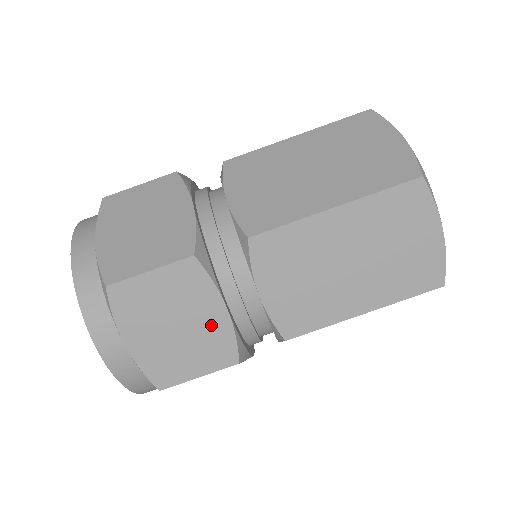
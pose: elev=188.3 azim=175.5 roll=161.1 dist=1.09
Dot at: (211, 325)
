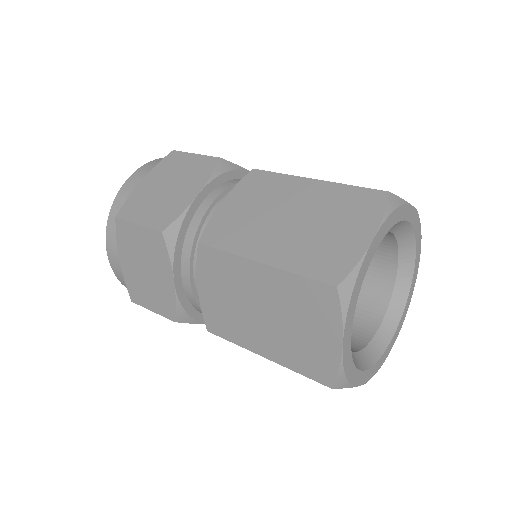
Dot at: (181, 198)
